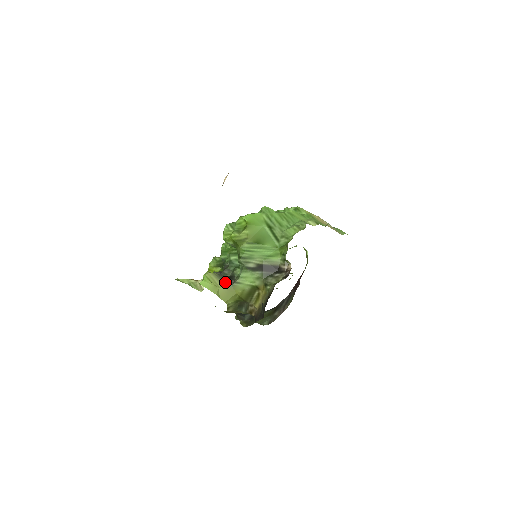
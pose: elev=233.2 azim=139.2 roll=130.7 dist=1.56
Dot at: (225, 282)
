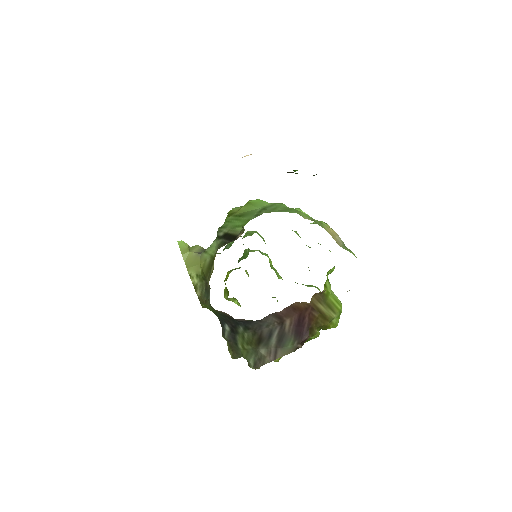
Dot at: (200, 252)
